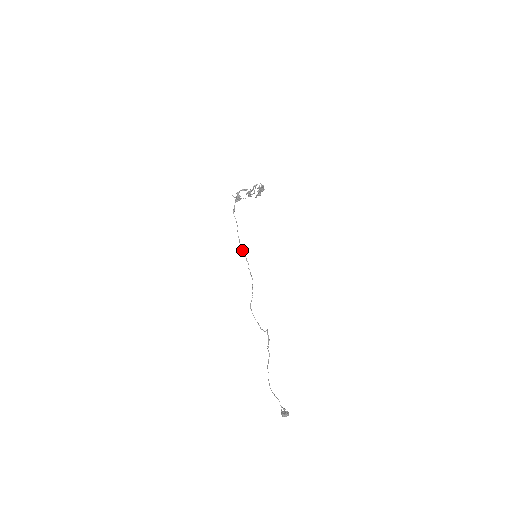
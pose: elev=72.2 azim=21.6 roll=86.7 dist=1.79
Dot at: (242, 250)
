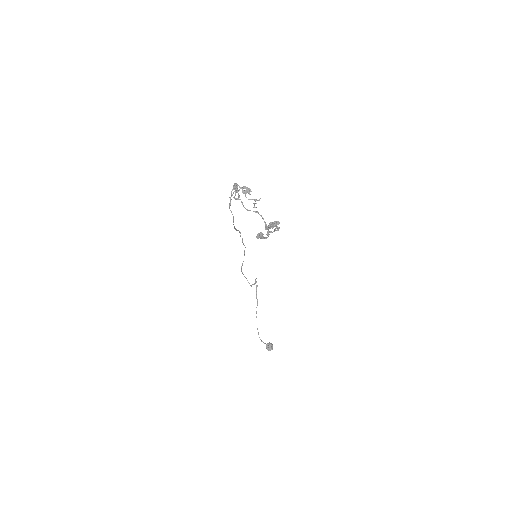
Dot at: (236, 230)
